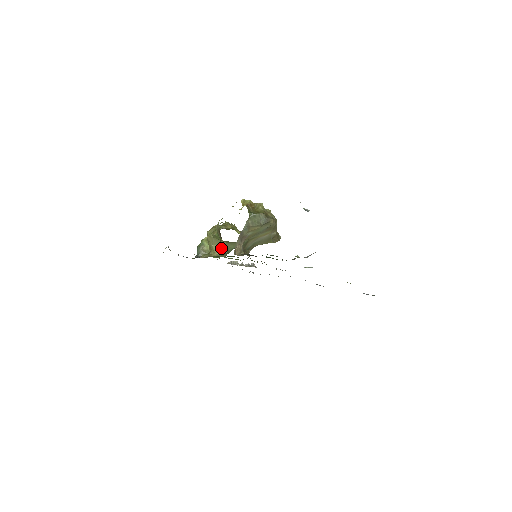
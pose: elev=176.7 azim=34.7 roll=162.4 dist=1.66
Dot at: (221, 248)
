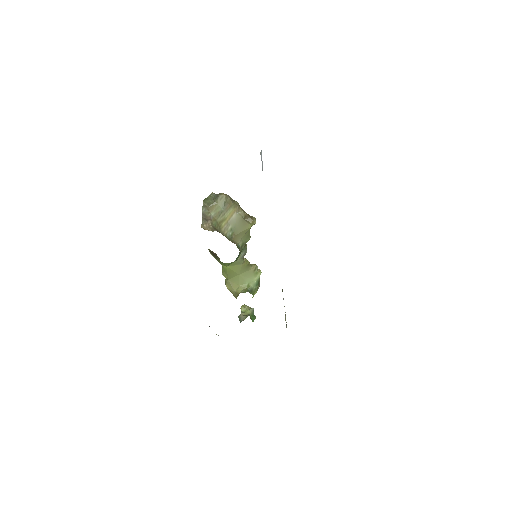
Dot at: (242, 288)
